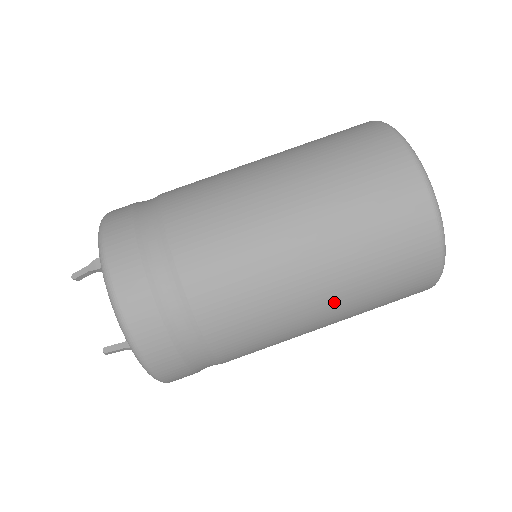
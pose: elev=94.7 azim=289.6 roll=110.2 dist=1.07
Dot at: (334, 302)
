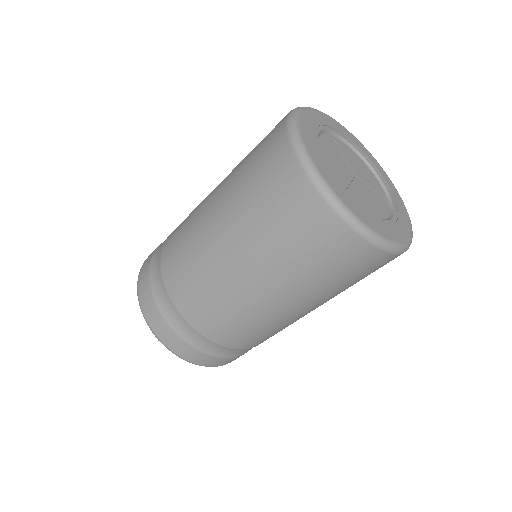
Dot at: occluded
